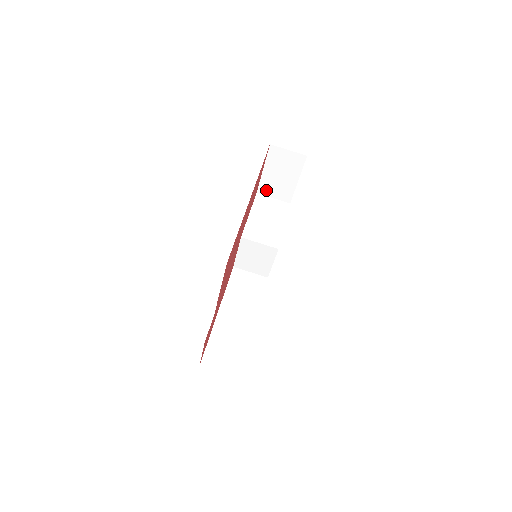
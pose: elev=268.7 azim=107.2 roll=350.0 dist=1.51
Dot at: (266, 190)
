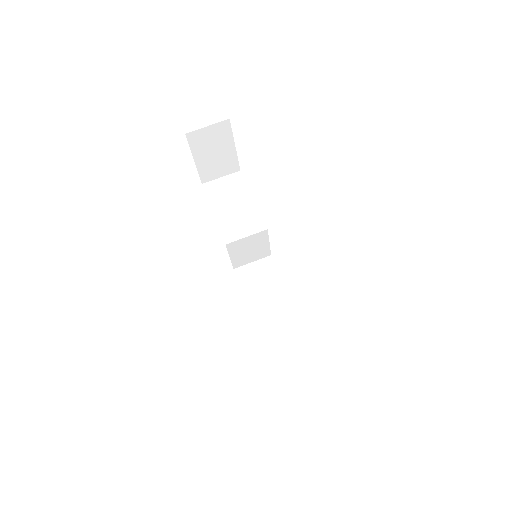
Dot at: (209, 175)
